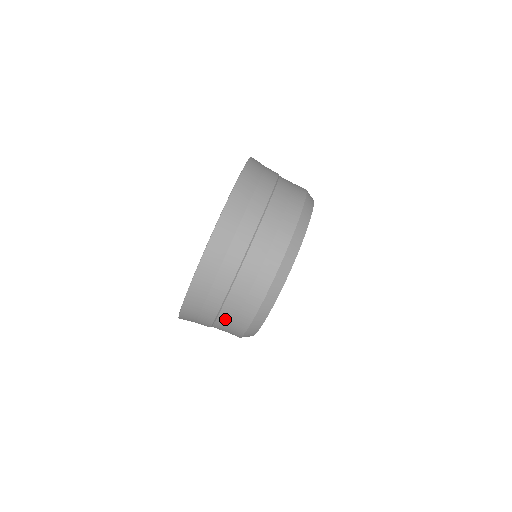
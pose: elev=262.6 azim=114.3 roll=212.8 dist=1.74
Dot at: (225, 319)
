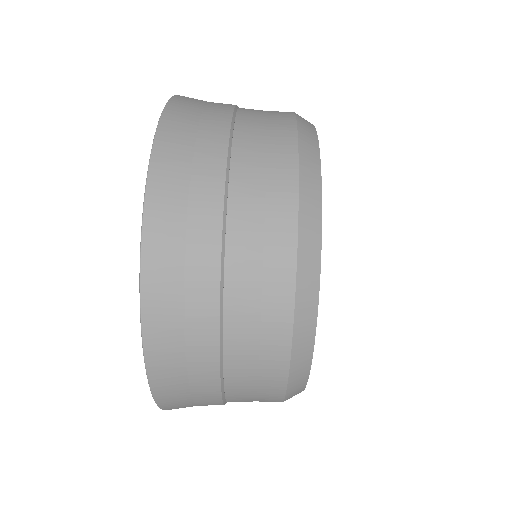
Dot at: (239, 341)
